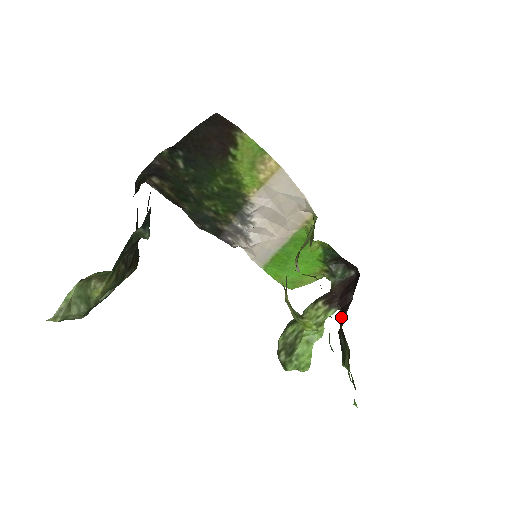
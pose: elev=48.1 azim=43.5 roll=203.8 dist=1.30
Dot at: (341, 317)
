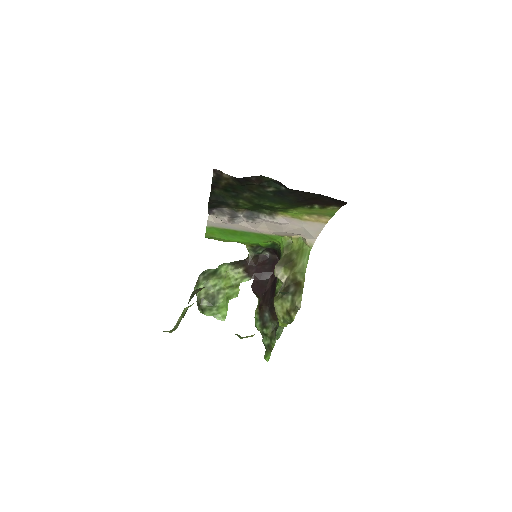
Dot at: occluded
